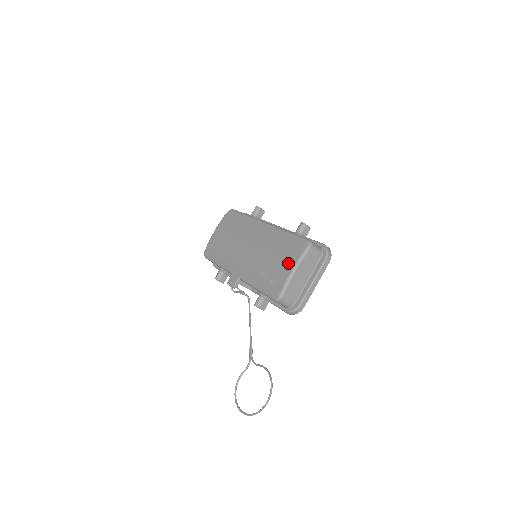
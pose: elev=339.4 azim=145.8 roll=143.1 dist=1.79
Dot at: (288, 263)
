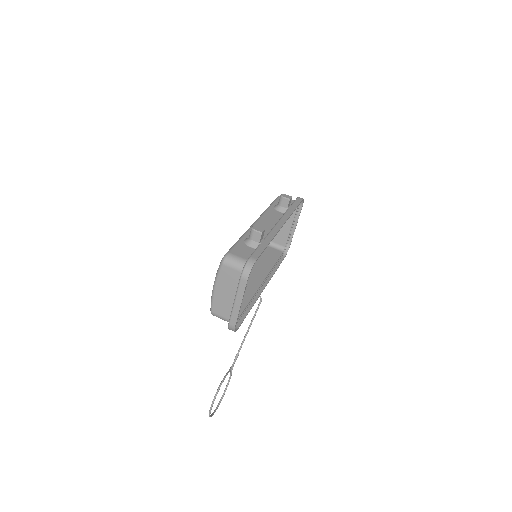
Dot at: occluded
